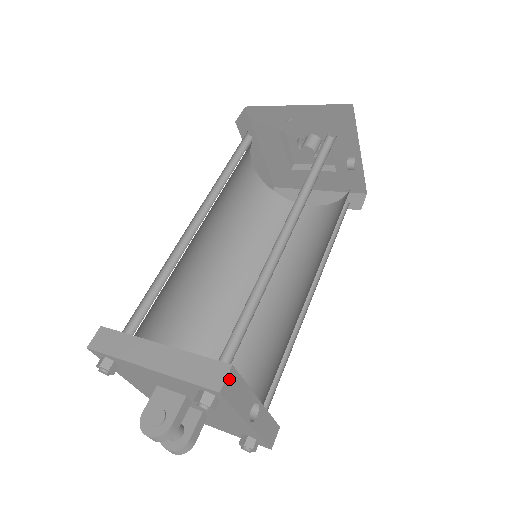
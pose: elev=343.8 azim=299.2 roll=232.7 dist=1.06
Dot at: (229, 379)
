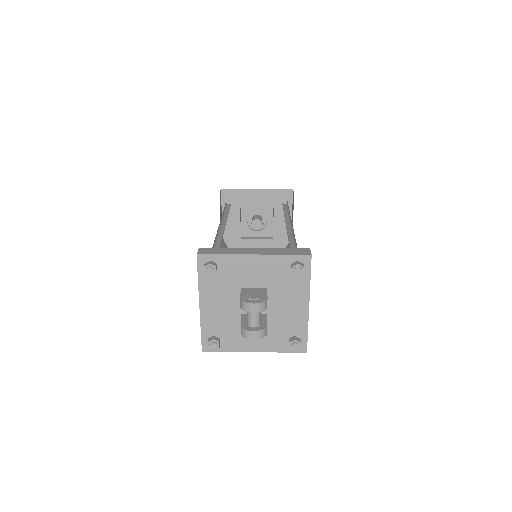
Dot at: occluded
